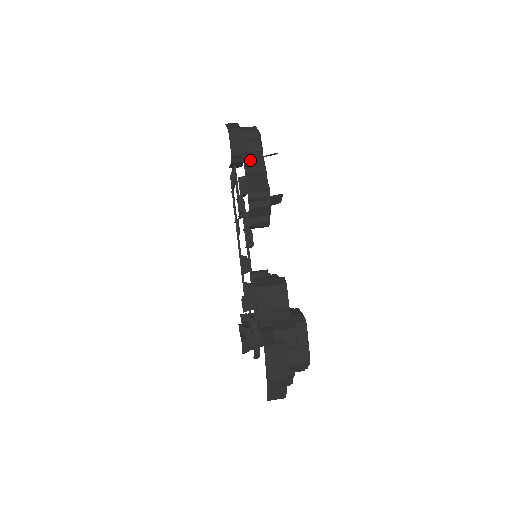
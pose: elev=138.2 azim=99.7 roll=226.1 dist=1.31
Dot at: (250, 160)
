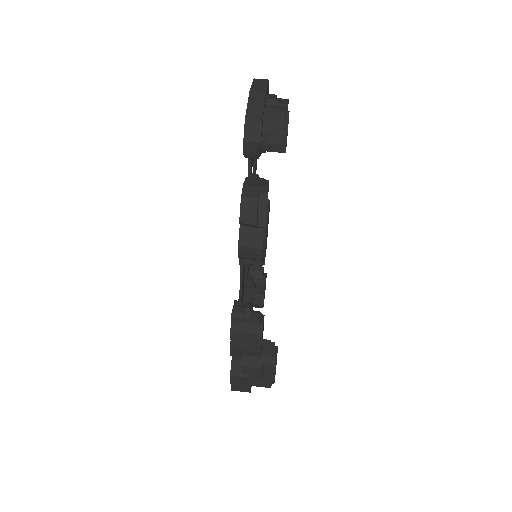
Dot at: (249, 208)
